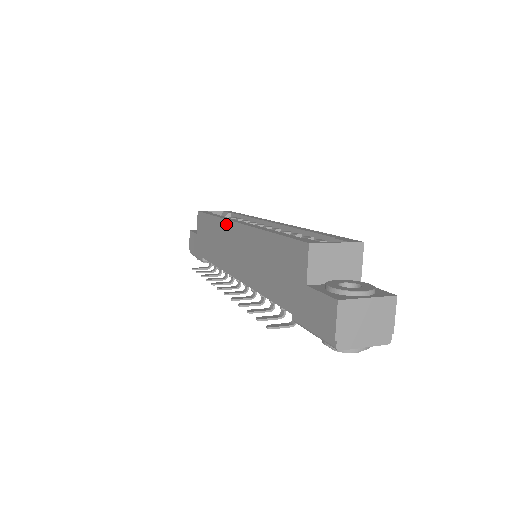
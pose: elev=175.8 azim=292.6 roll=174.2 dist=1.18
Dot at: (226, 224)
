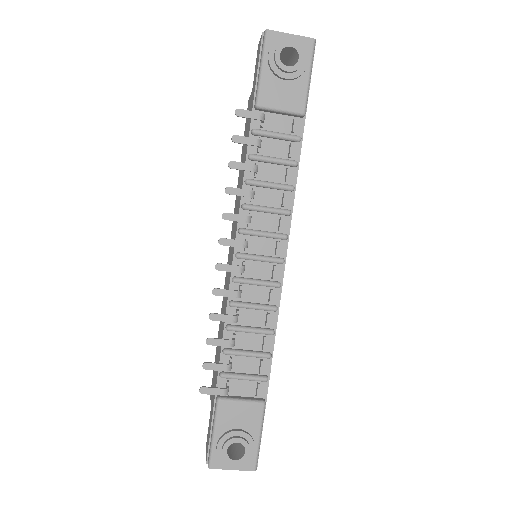
Dot at: (225, 281)
